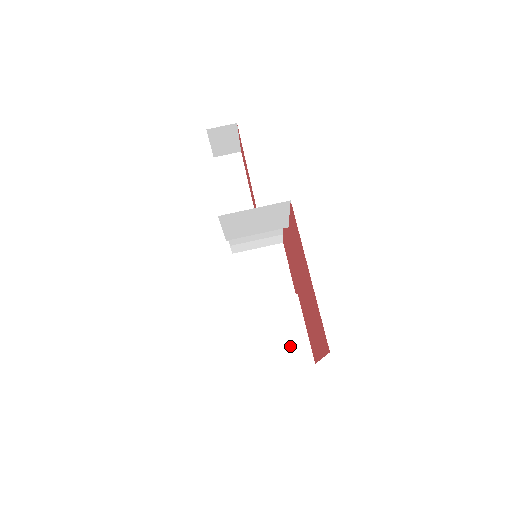
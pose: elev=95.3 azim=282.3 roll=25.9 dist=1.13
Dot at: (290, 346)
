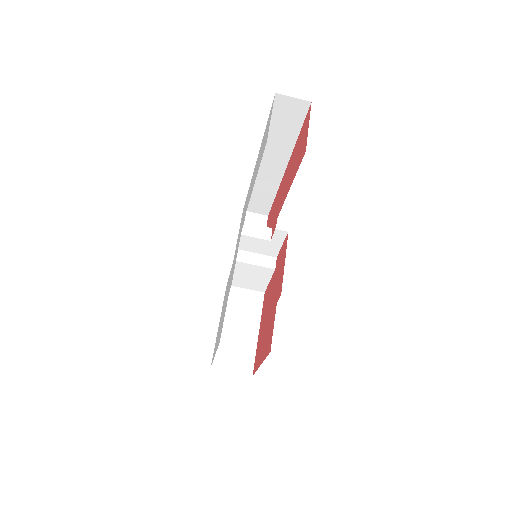
Dot at: (254, 283)
